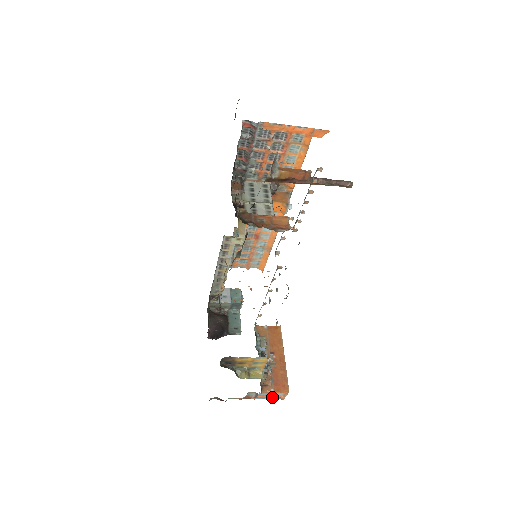
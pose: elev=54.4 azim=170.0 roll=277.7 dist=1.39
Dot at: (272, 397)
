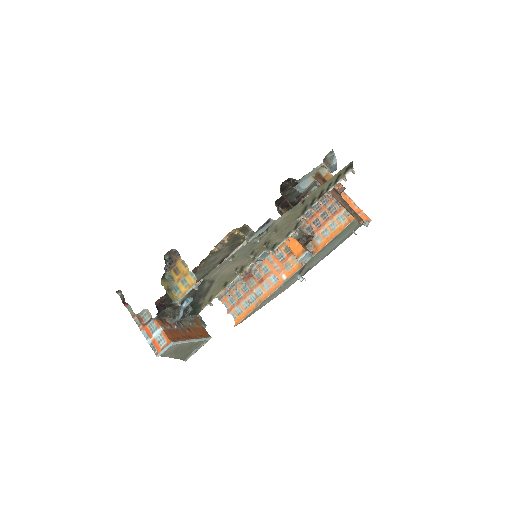
Dot at: (153, 342)
